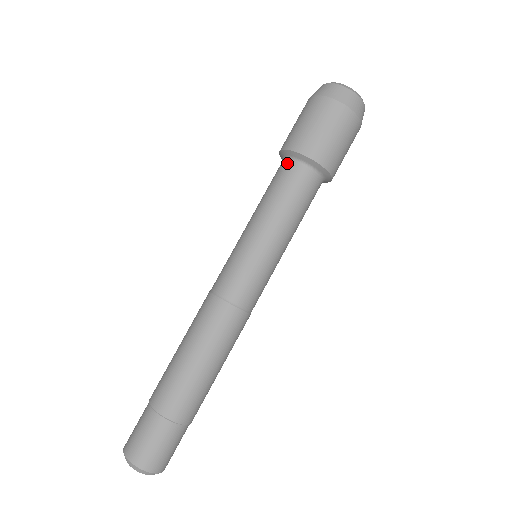
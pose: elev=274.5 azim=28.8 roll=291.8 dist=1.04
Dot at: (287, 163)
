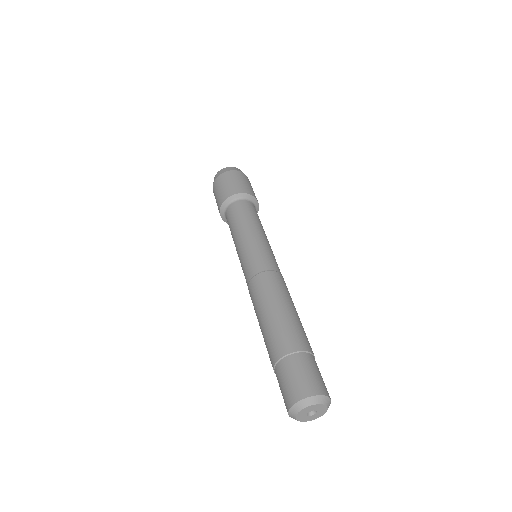
Dot at: (232, 204)
